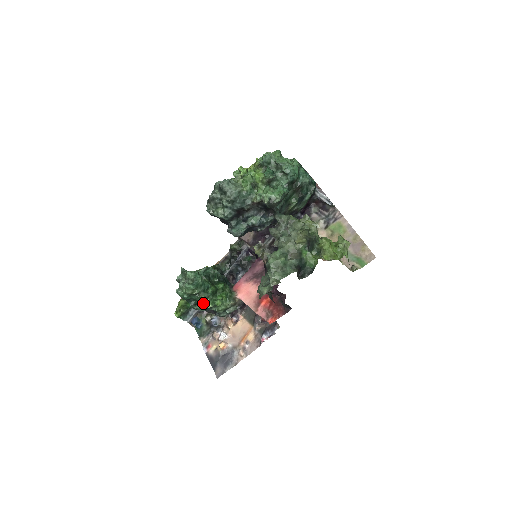
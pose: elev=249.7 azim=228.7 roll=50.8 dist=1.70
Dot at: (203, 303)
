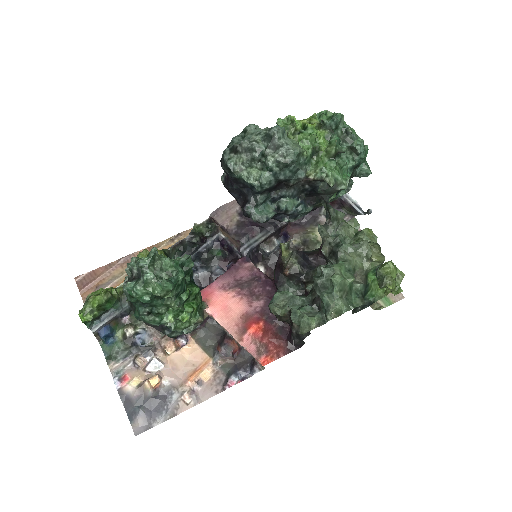
Dot at: (161, 313)
